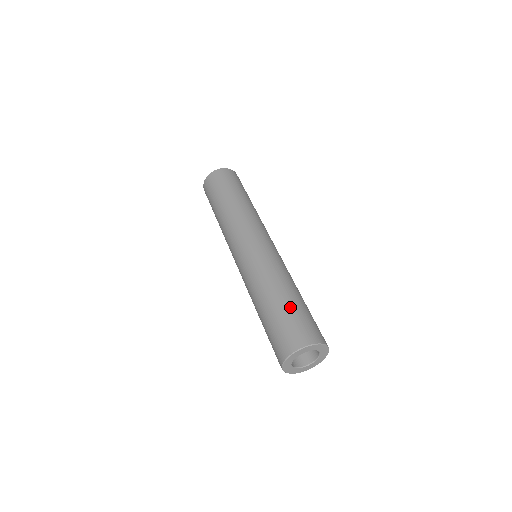
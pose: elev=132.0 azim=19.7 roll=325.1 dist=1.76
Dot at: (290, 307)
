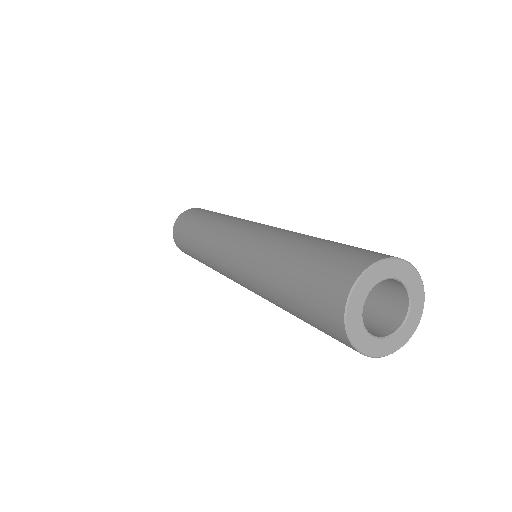
Dot at: (311, 252)
